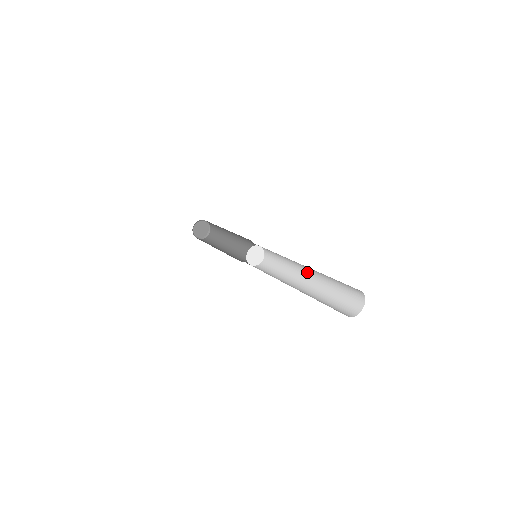
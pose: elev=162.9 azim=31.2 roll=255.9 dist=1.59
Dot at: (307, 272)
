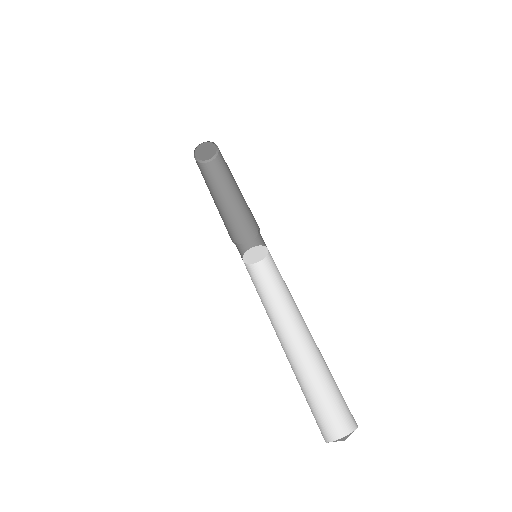
Dot at: (304, 332)
